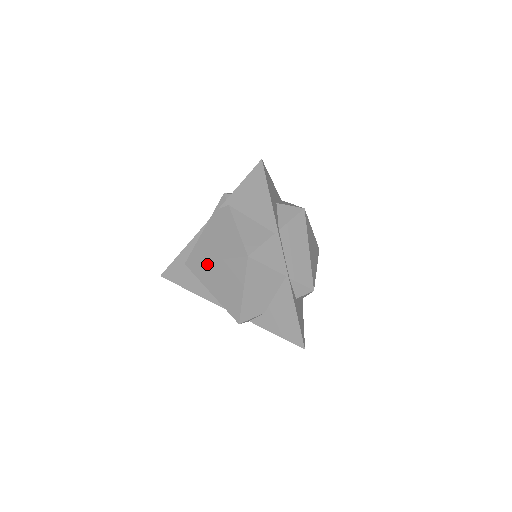
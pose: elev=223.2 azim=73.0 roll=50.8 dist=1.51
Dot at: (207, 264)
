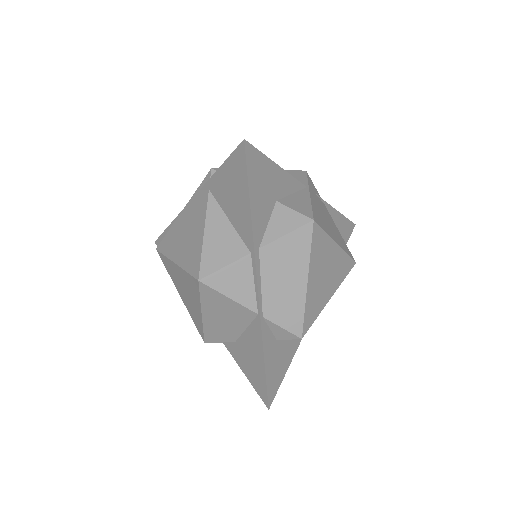
Dot at: (170, 263)
